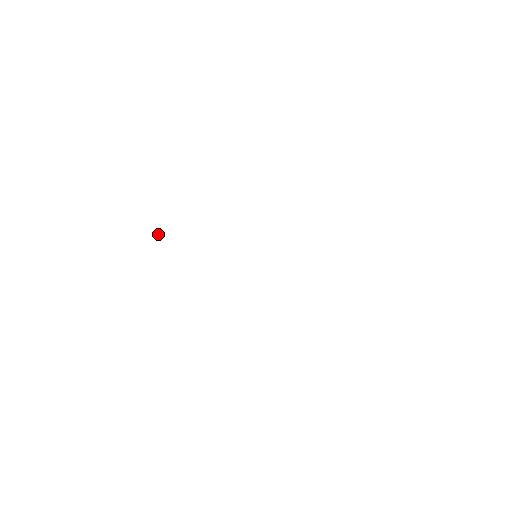
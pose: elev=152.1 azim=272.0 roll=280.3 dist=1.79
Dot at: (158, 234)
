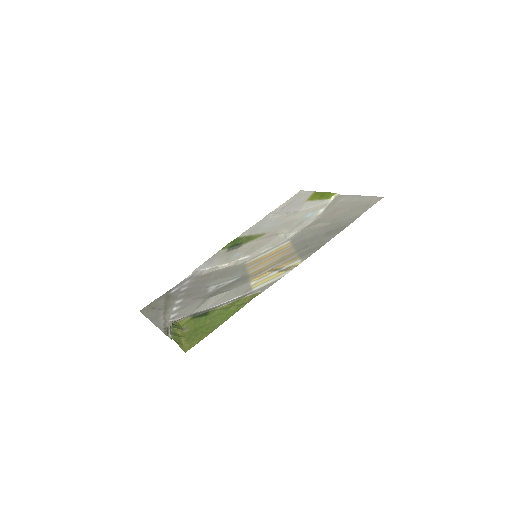
Dot at: (177, 326)
